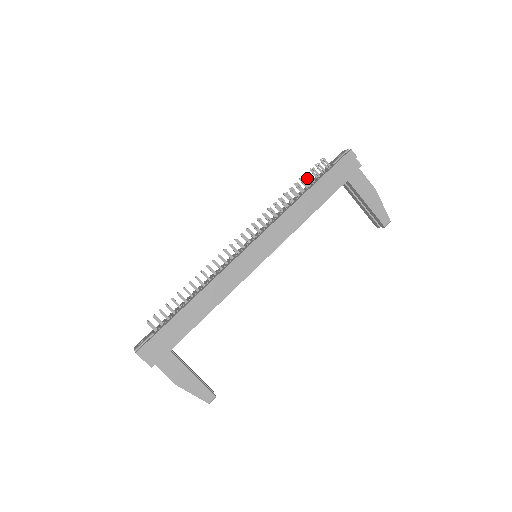
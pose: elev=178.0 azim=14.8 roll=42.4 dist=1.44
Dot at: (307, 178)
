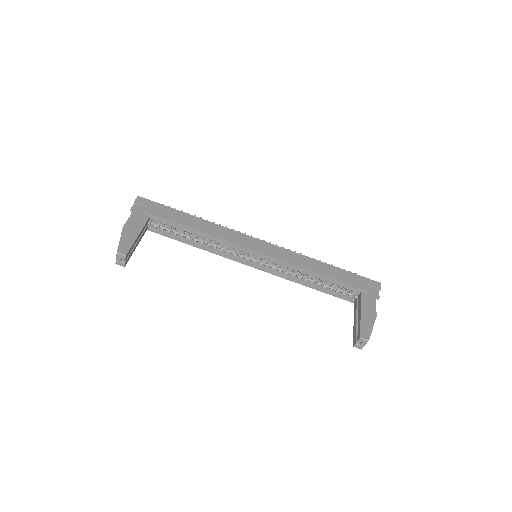
Dot at: occluded
